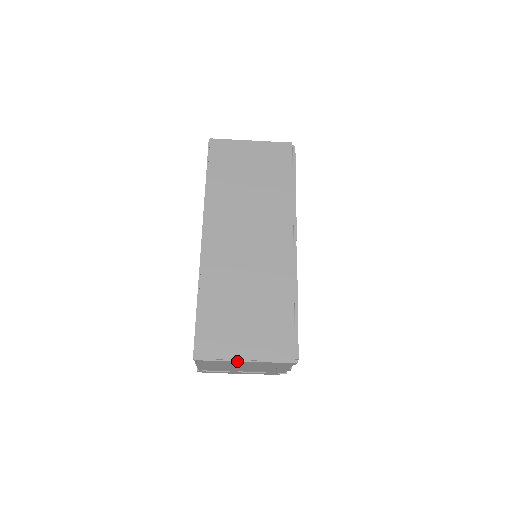
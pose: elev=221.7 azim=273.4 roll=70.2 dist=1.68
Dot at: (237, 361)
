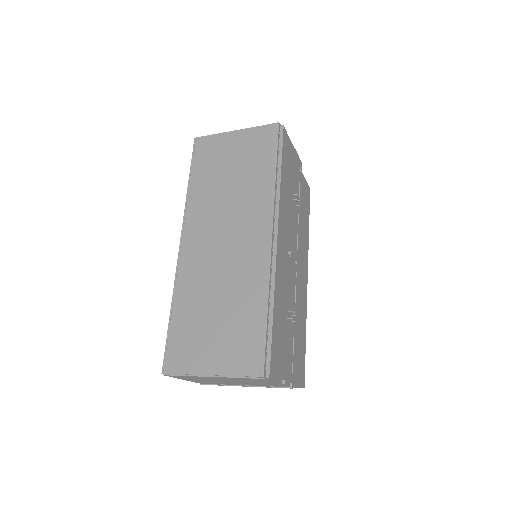
Dot at: (204, 376)
